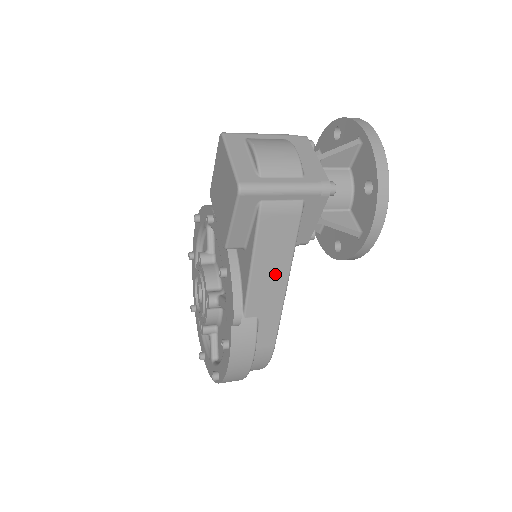
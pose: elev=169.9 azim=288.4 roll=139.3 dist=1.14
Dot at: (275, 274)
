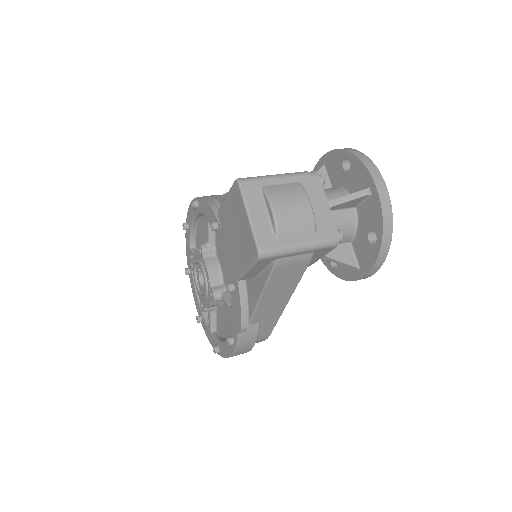
Dot at: (280, 298)
